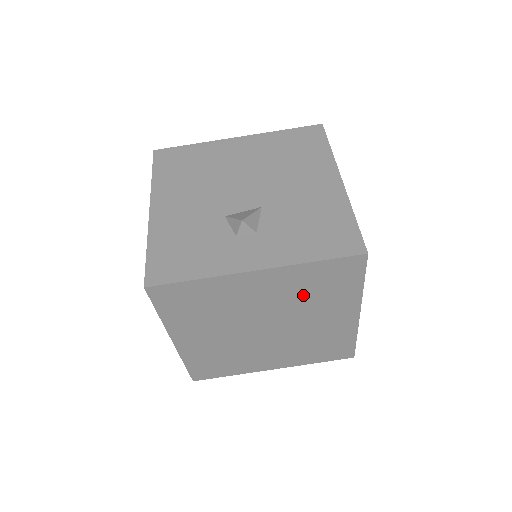
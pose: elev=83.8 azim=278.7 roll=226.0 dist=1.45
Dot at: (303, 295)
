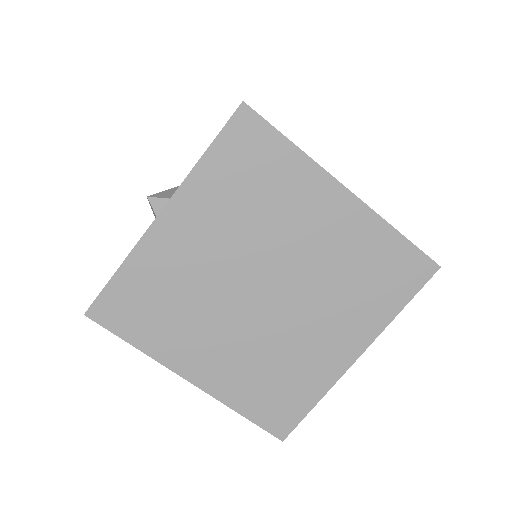
Dot at: (246, 210)
